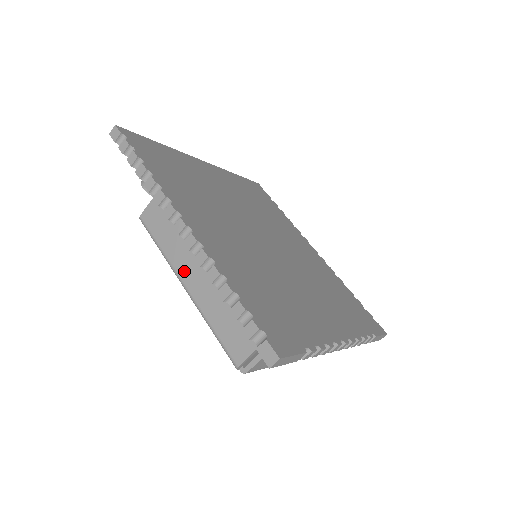
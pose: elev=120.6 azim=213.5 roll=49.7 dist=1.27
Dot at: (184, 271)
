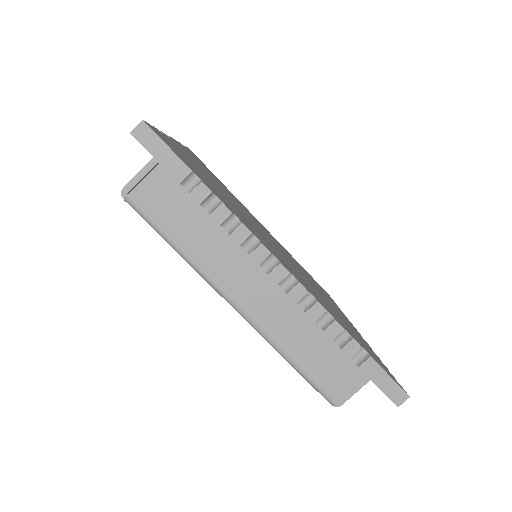
Dot at: occluded
